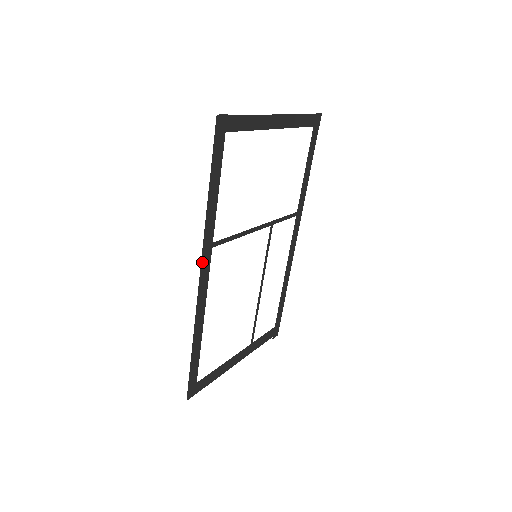
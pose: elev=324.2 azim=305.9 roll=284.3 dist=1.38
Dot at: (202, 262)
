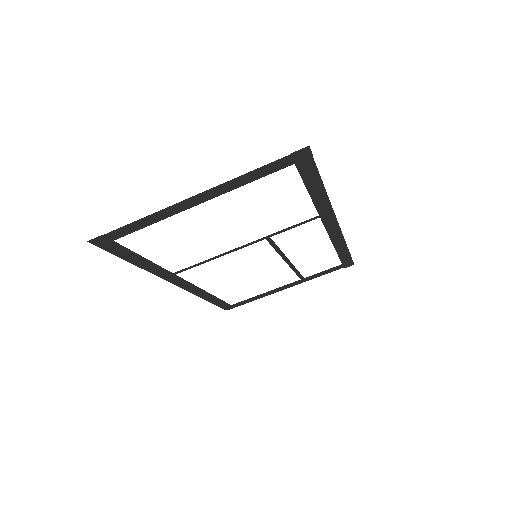
Dot at: (170, 281)
